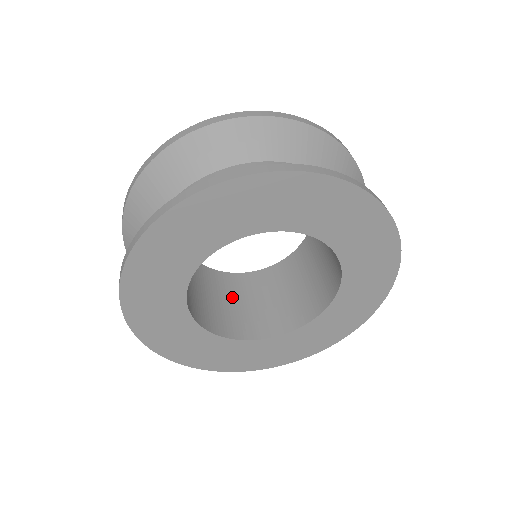
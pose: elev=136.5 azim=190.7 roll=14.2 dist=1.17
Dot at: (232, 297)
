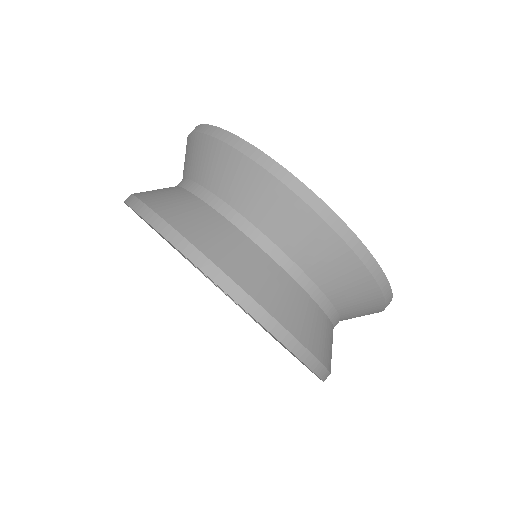
Dot at: occluded
